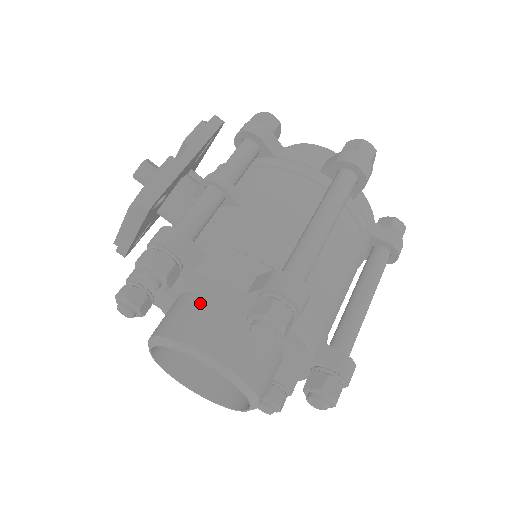
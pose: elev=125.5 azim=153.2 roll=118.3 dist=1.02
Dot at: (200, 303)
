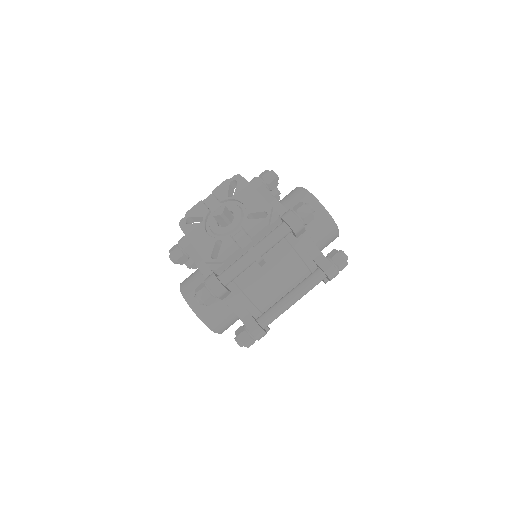
Dot at: (217, 300)
